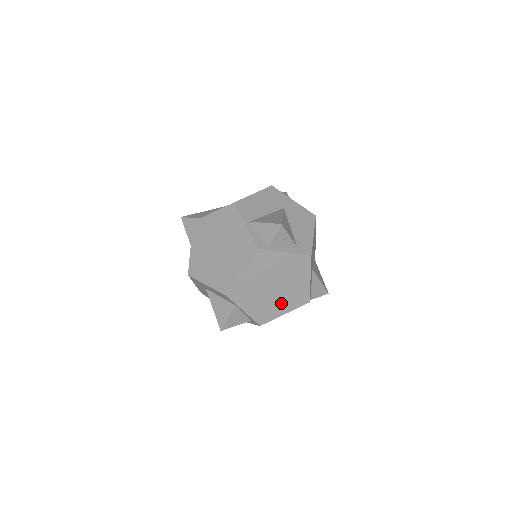
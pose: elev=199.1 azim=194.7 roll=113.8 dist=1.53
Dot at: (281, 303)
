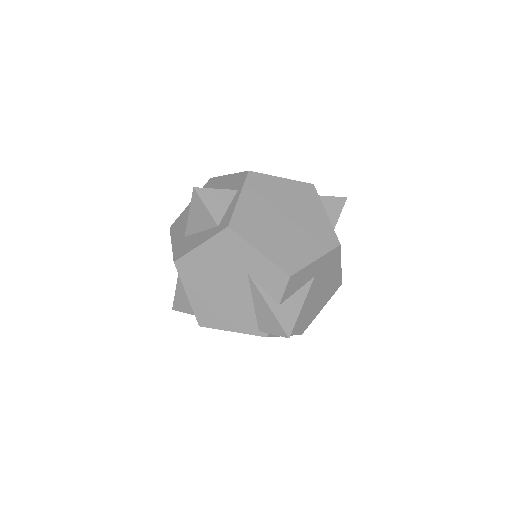
Dot at: (271, 239)
